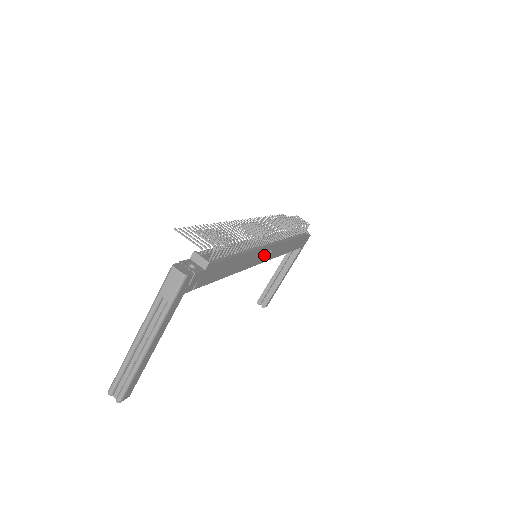
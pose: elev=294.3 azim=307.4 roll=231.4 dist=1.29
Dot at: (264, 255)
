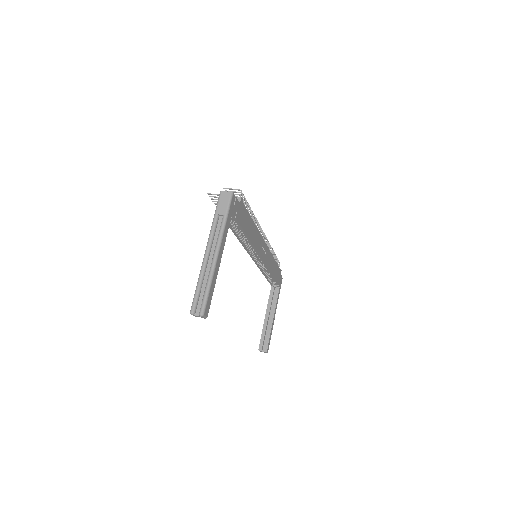
Dot at: (262, 251)
